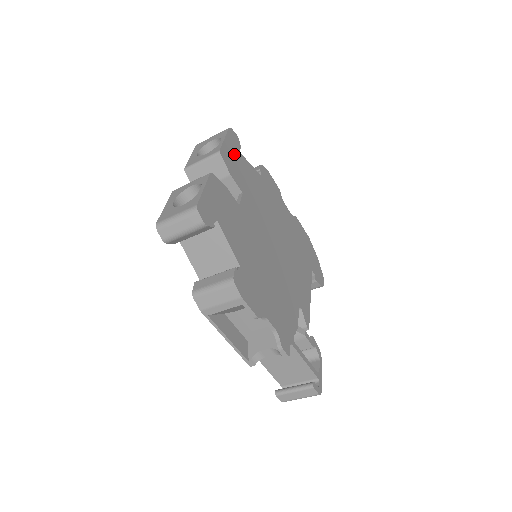
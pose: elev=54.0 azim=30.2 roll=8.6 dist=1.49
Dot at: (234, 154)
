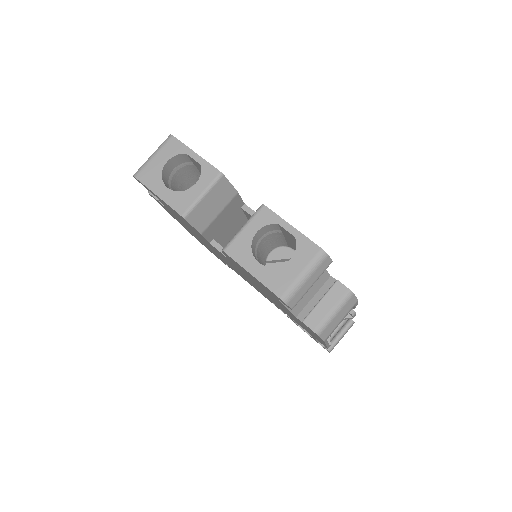
Dot at: occluded
